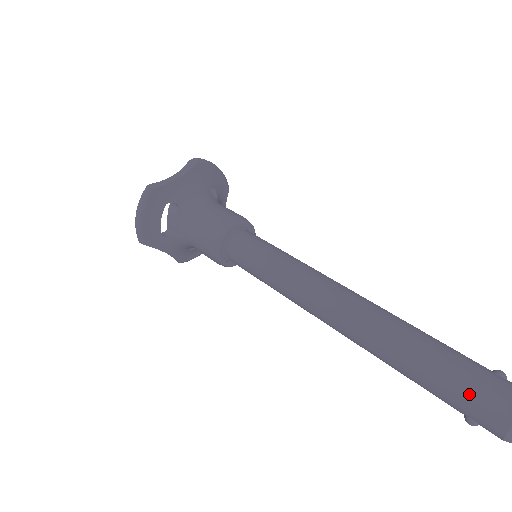
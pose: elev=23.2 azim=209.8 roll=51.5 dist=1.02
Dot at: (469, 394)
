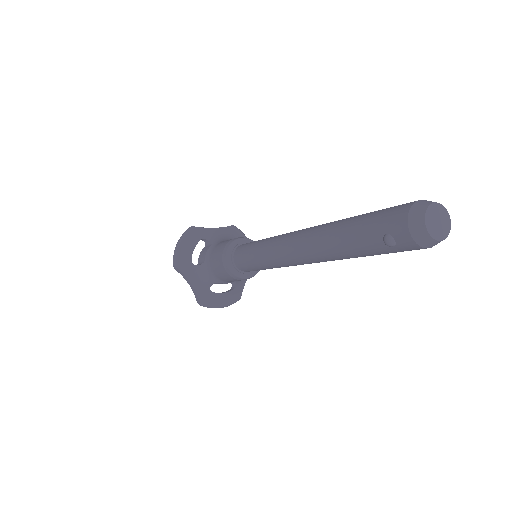
Dot at: (382, 213)
